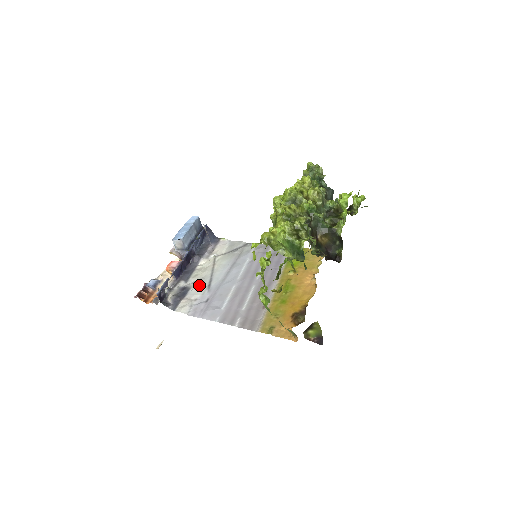
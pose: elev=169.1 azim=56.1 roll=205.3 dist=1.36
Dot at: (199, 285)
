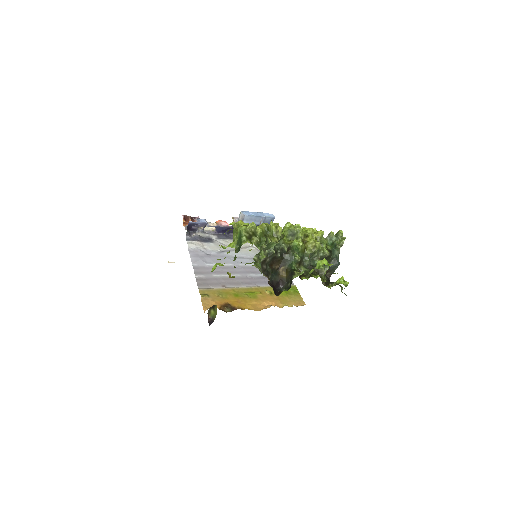
Dot at: (219, 246)
